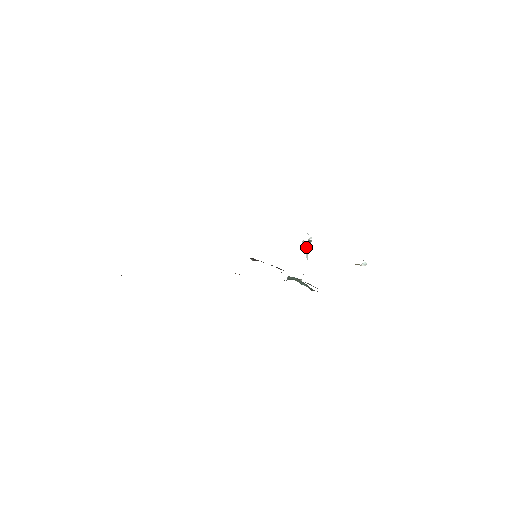
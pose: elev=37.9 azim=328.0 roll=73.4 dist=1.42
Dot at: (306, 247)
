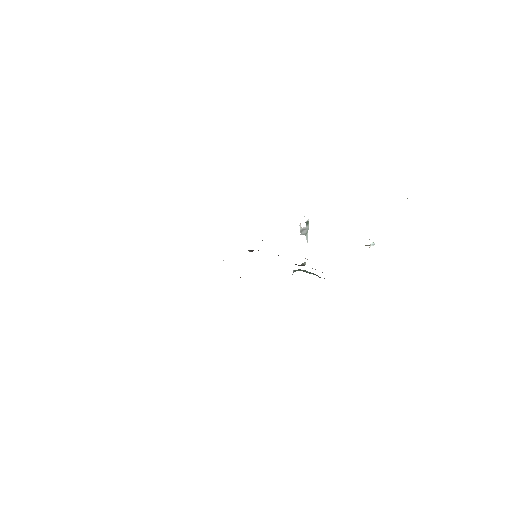
Dot at: (304, 230)
